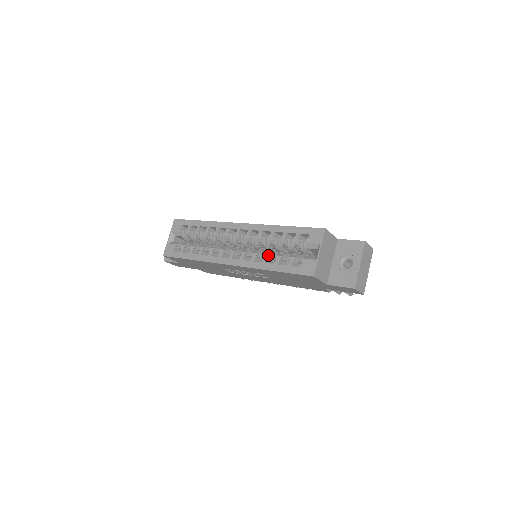
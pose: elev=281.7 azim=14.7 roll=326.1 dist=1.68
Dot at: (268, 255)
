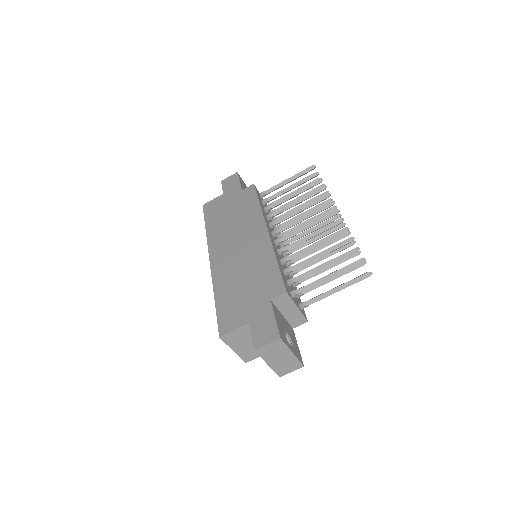
Dot at: occluded
